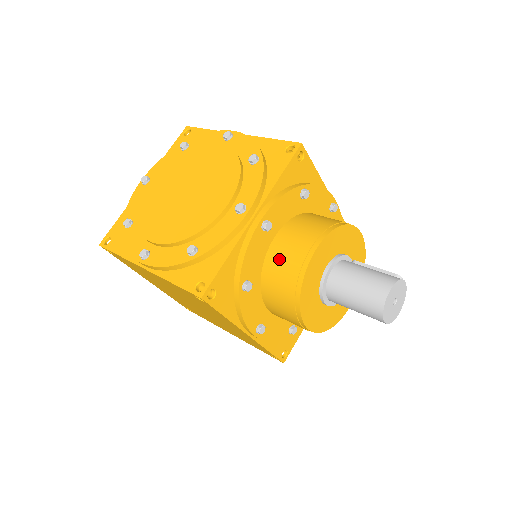
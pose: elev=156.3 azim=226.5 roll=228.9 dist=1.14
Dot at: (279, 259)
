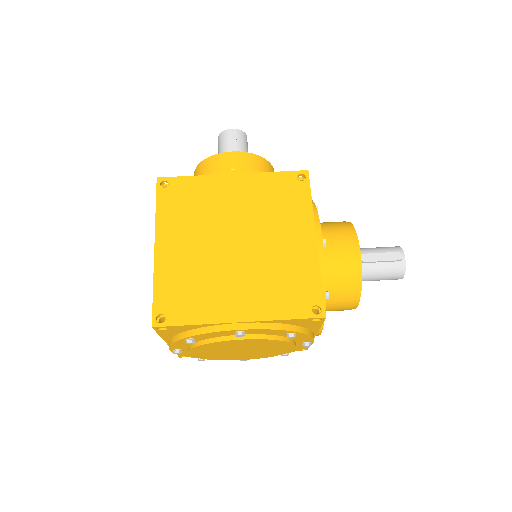
Dot at: occluded
